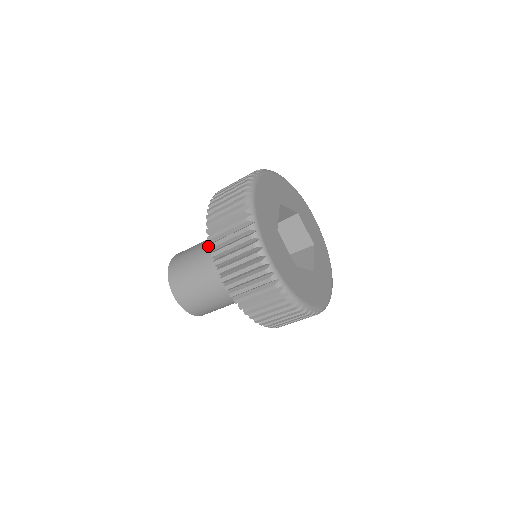
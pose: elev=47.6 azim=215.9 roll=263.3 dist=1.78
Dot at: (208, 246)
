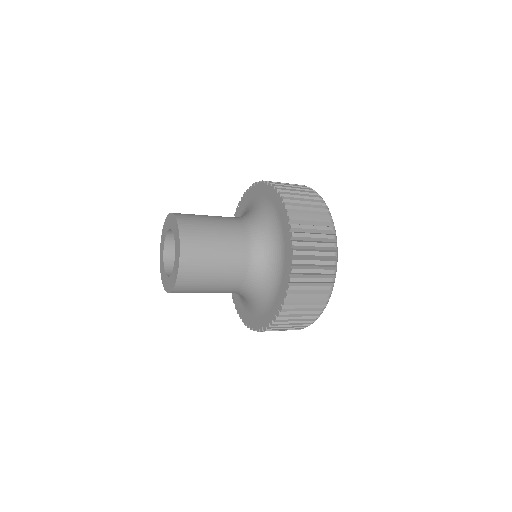
Dot at: (240, 240)
